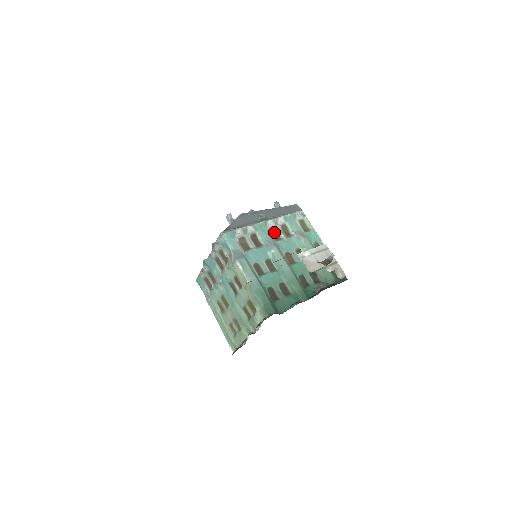
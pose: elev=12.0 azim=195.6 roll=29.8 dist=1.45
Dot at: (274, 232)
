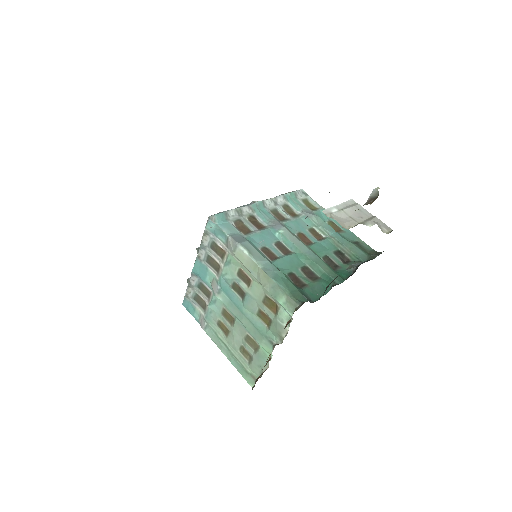
Dot at: (276, 213)
